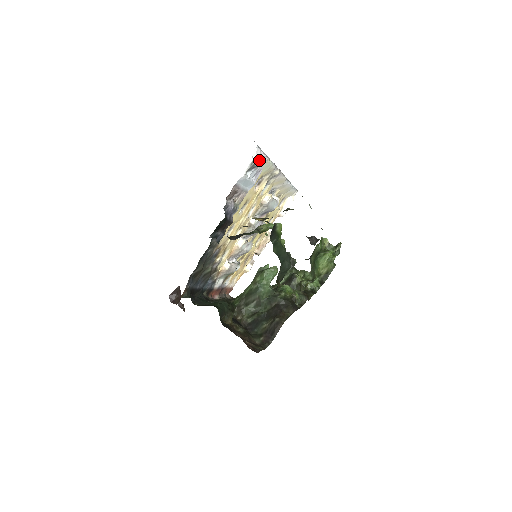
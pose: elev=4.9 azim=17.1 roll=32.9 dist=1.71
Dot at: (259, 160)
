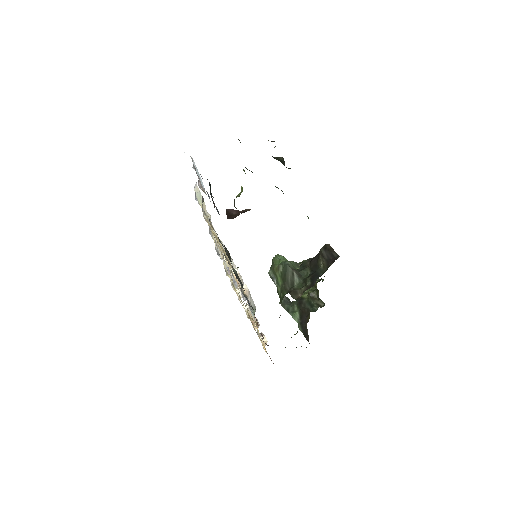
Dot at: occluded
